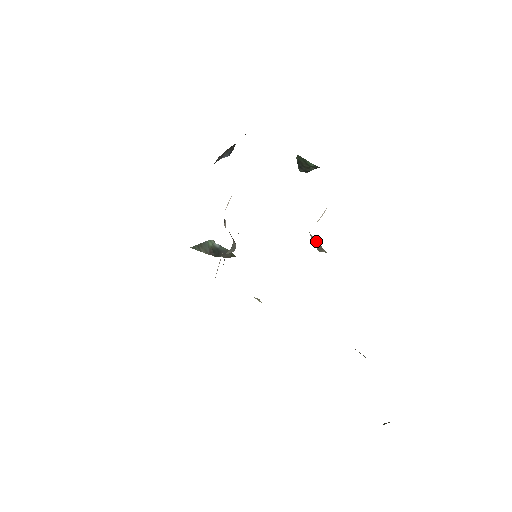
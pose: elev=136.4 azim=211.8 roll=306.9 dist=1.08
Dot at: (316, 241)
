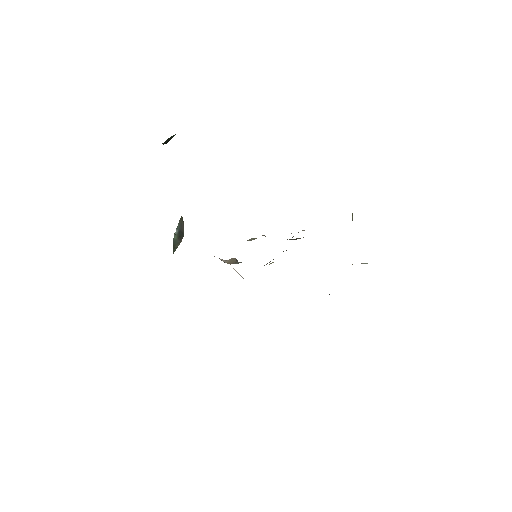
Dot at: (294, 239)
